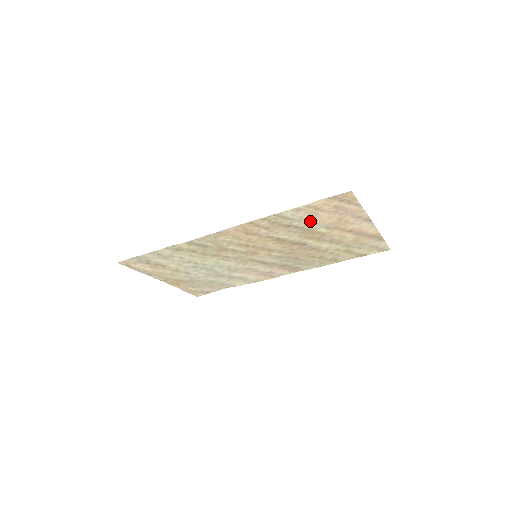
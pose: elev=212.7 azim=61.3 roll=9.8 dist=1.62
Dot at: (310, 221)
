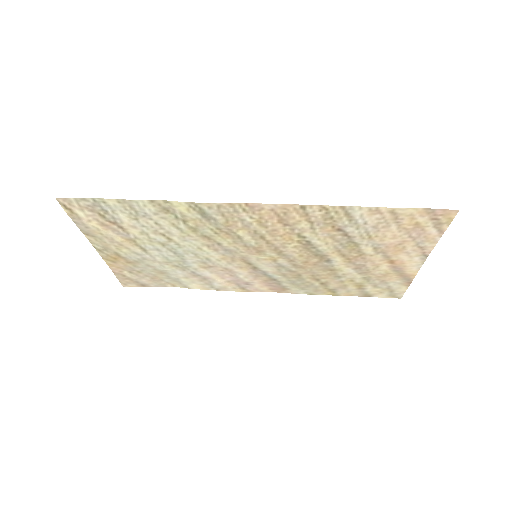
Dot at: (369, 232)
